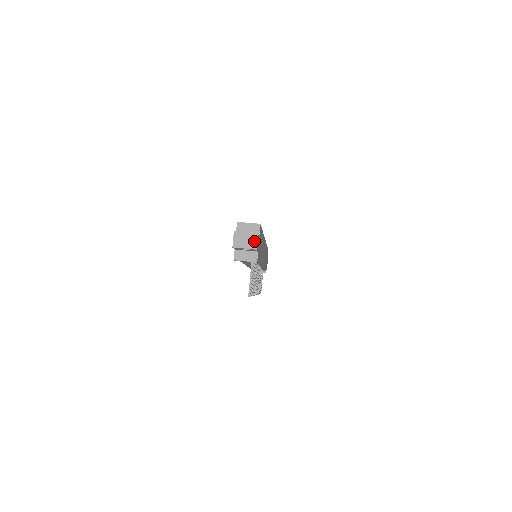
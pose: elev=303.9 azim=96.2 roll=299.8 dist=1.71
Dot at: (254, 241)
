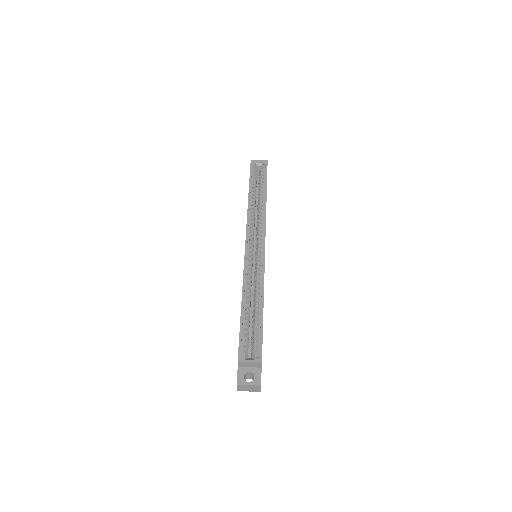
Dot at: (257, 389)
